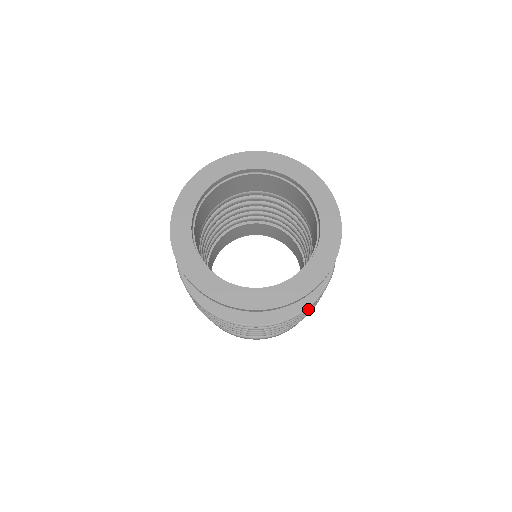
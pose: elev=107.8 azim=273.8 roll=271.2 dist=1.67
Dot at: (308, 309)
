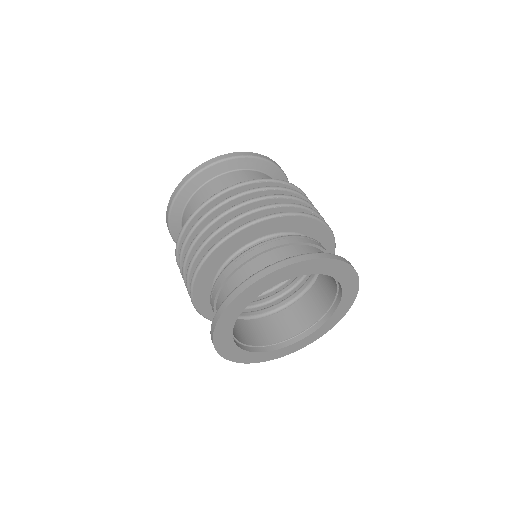
Dot at: occluded
